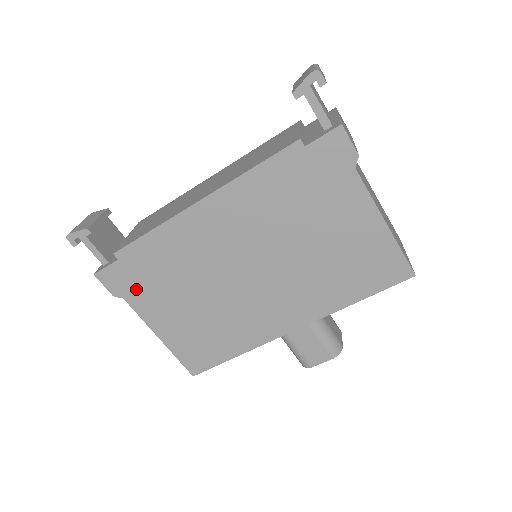
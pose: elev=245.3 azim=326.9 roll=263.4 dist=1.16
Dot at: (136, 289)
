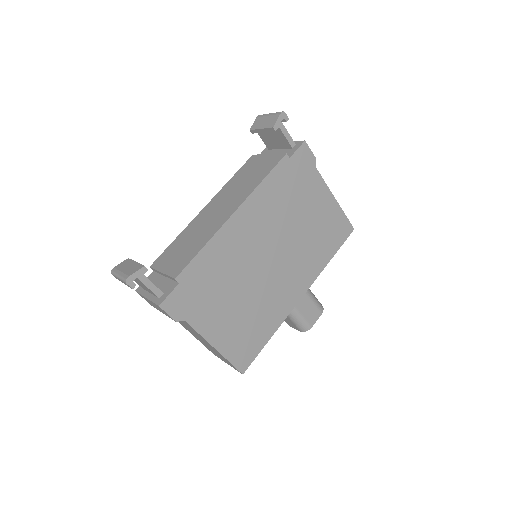
Dot at: (194, 307)
